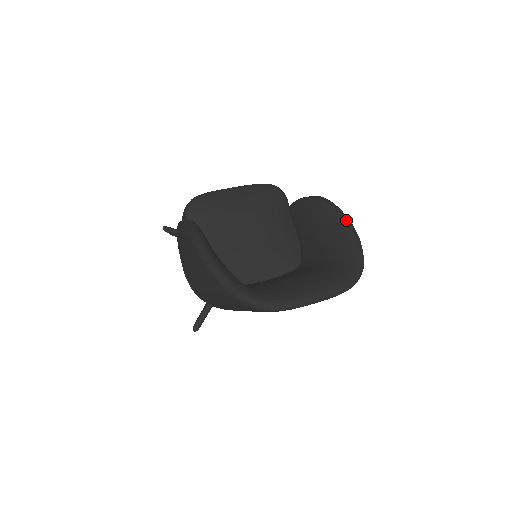
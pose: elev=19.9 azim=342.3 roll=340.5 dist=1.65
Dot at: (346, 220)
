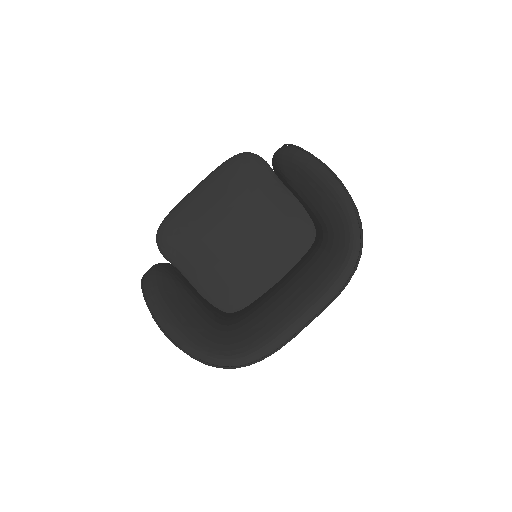
Dot at: (321, 169)
